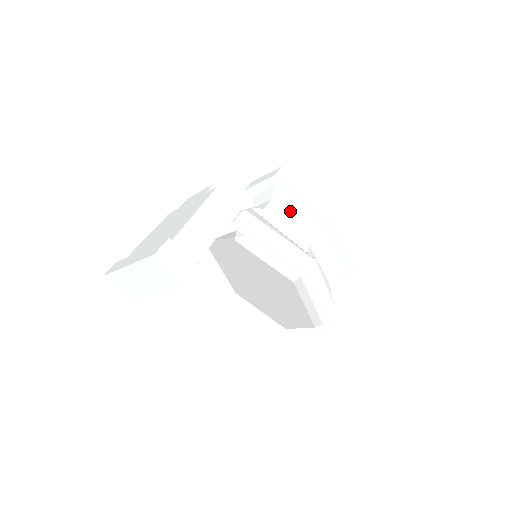
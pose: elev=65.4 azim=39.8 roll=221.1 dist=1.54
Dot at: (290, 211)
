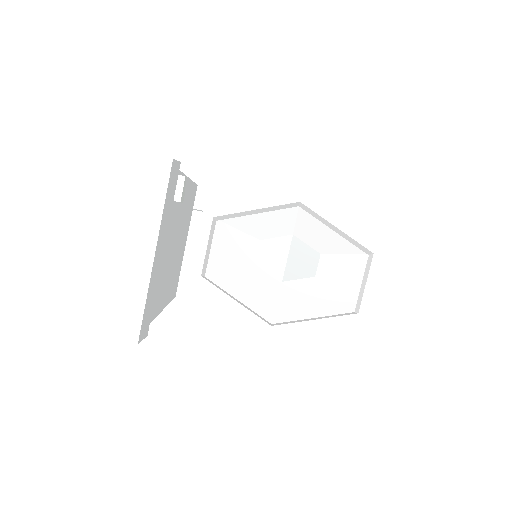
Dot at: occluded
